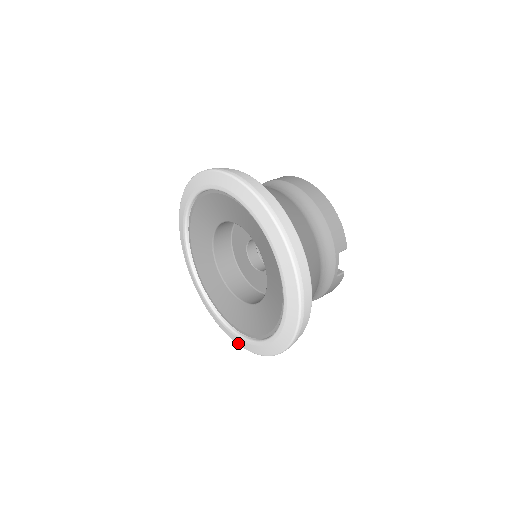
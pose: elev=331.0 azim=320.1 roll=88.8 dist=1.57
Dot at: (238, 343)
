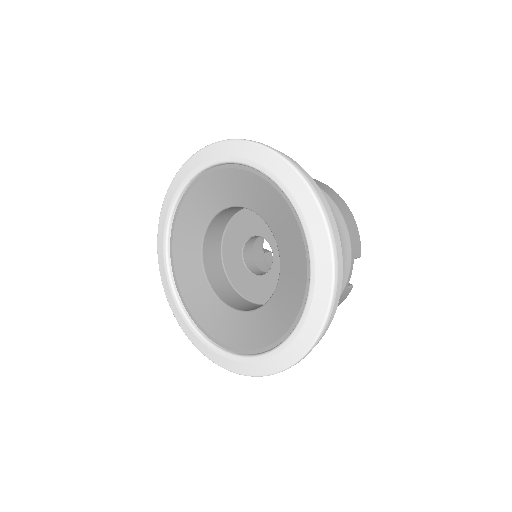
Dot at: (220, 364)
